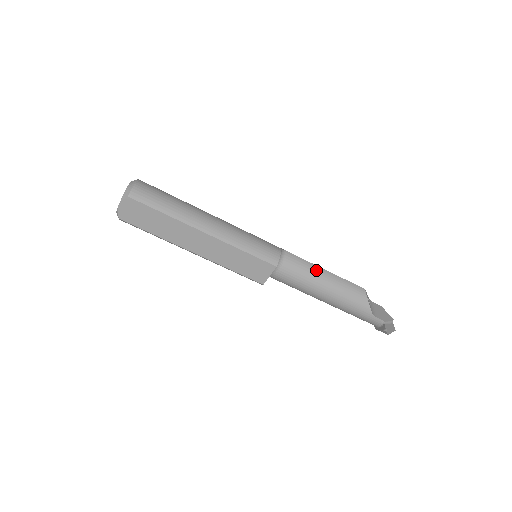
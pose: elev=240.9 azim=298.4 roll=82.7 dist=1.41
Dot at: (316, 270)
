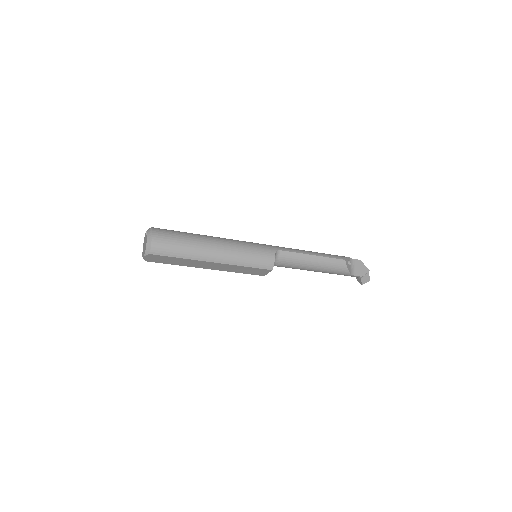
Dot at: (305, 258)
